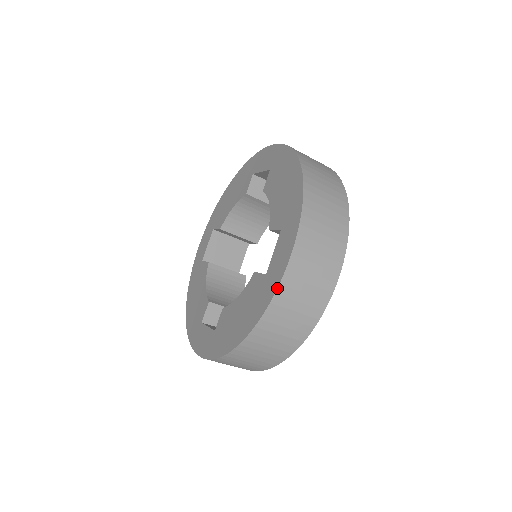
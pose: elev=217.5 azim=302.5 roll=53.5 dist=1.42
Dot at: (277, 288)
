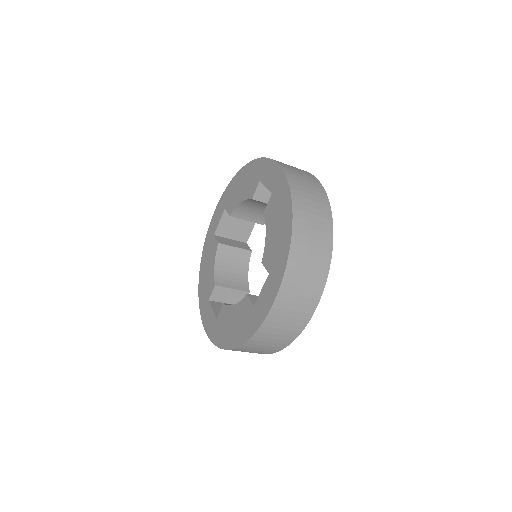
Dot at: (258, 328)
